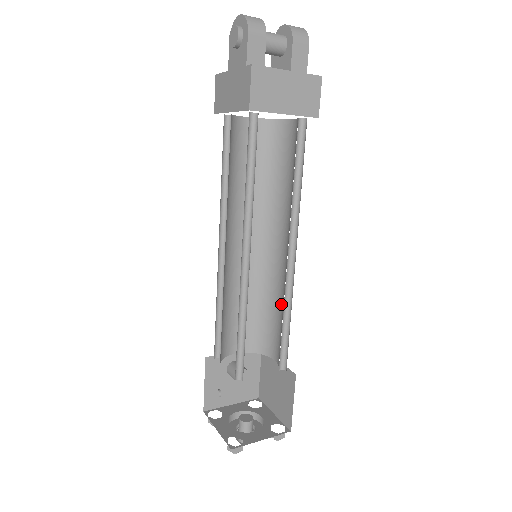
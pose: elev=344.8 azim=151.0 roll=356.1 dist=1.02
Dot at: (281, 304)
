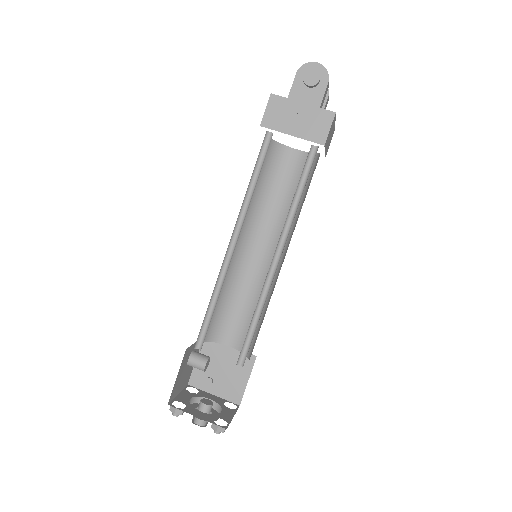
Dot at: (251, 297)
